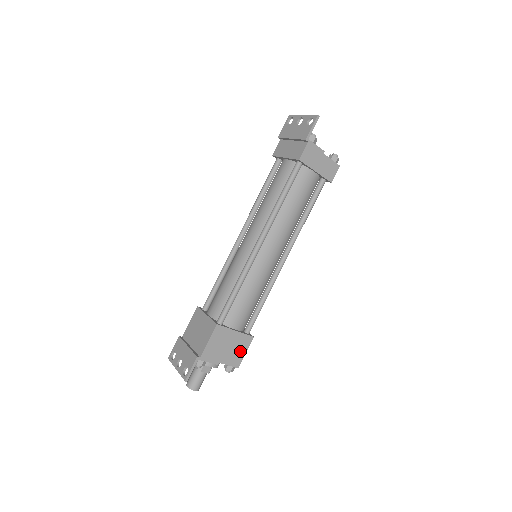
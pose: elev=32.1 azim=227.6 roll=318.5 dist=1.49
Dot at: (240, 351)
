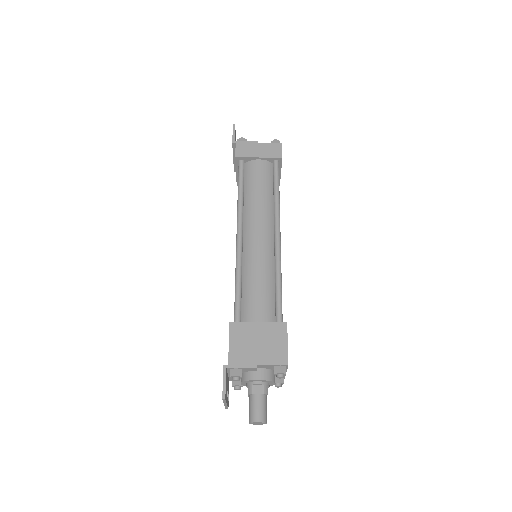
Dot at: (278, 344)
